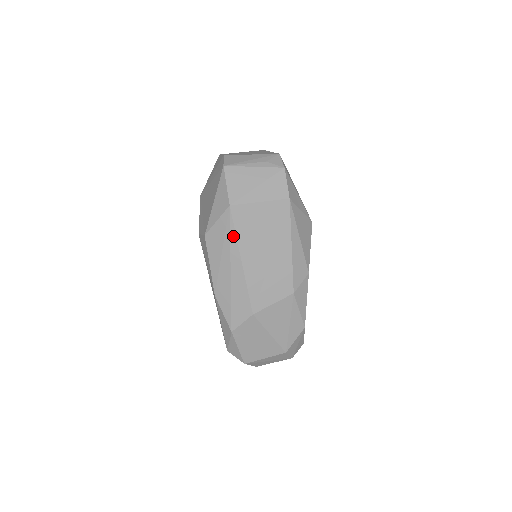
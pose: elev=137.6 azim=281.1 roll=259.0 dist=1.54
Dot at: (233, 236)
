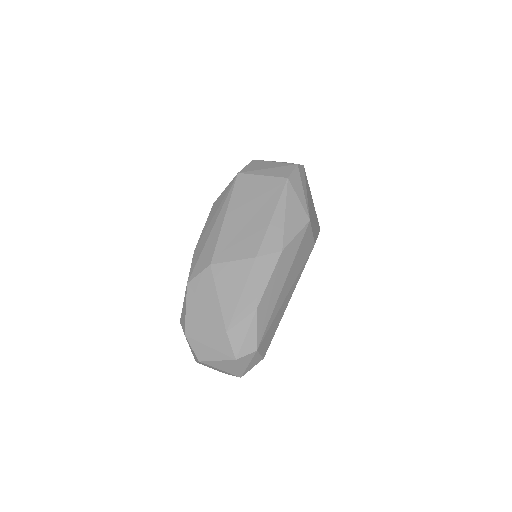
Dot at: (229, 196)
